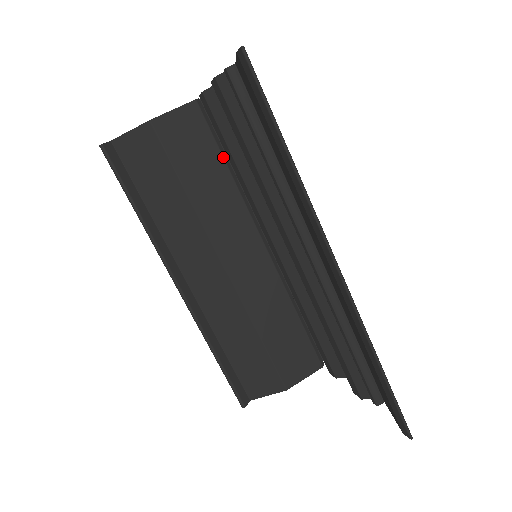
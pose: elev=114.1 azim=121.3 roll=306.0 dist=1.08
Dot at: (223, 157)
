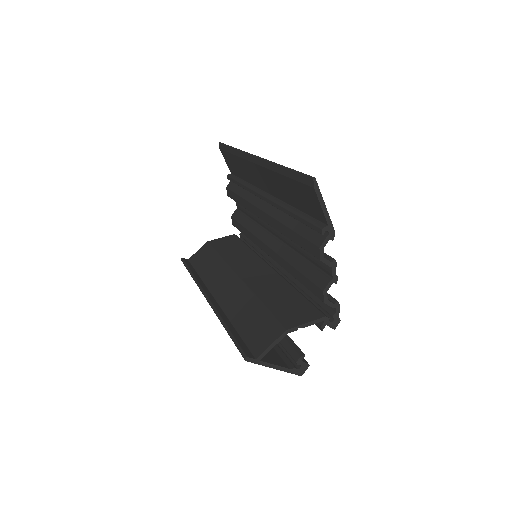
Dot at: (246, 245)
